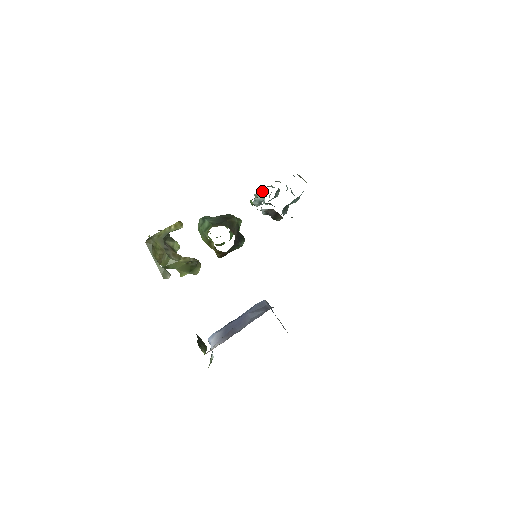
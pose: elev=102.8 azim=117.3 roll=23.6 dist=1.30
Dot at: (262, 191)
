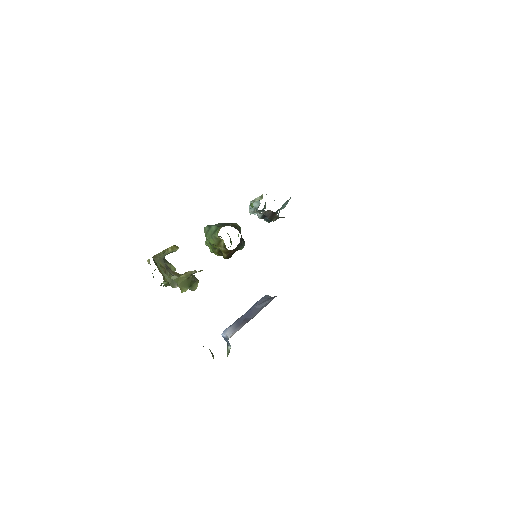
Dot at: (259, 196)
